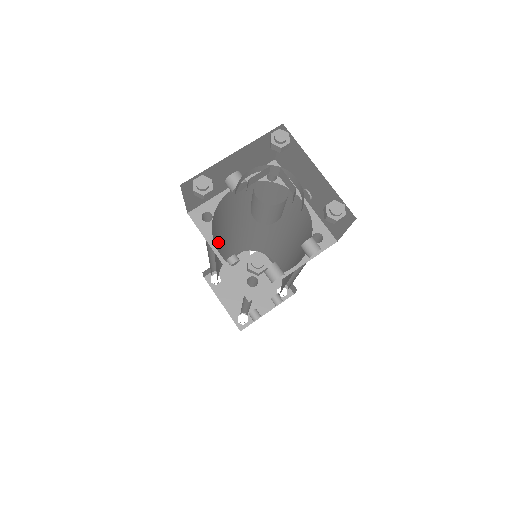
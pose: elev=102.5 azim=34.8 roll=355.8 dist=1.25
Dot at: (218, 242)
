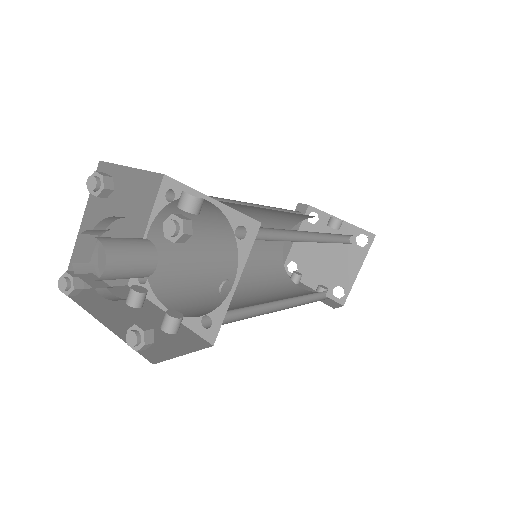
Dot at: (254, 208)
